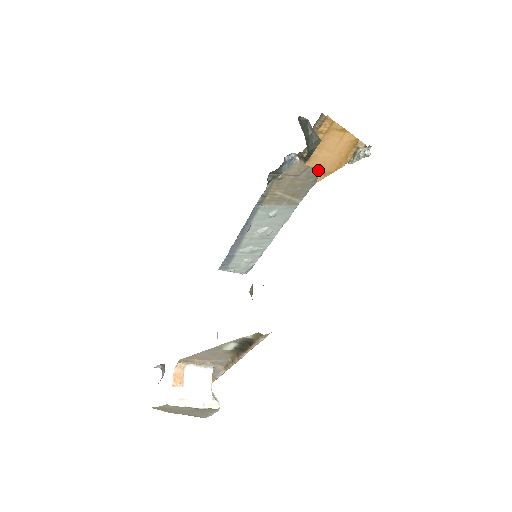
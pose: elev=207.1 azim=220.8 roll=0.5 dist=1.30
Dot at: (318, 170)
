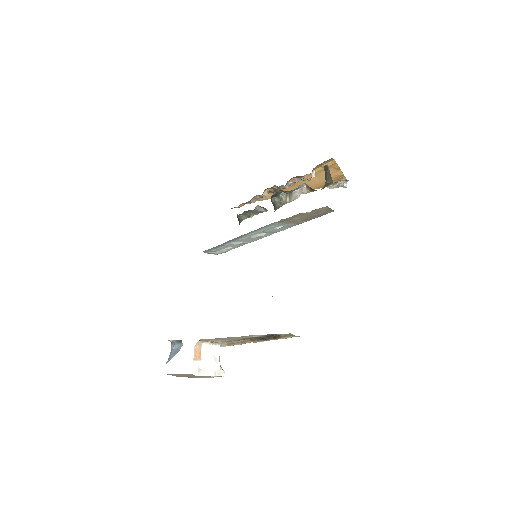
Dot at: (333, 210)
